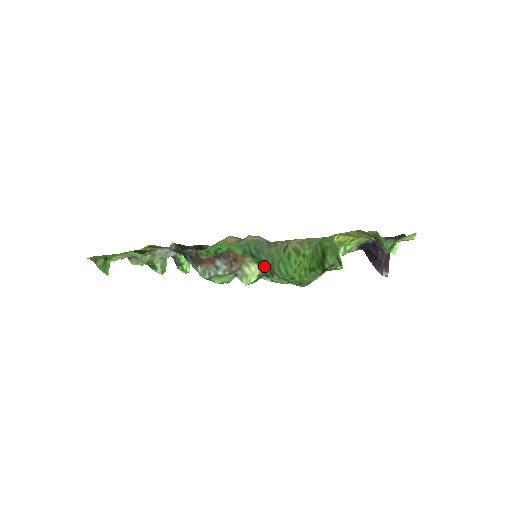
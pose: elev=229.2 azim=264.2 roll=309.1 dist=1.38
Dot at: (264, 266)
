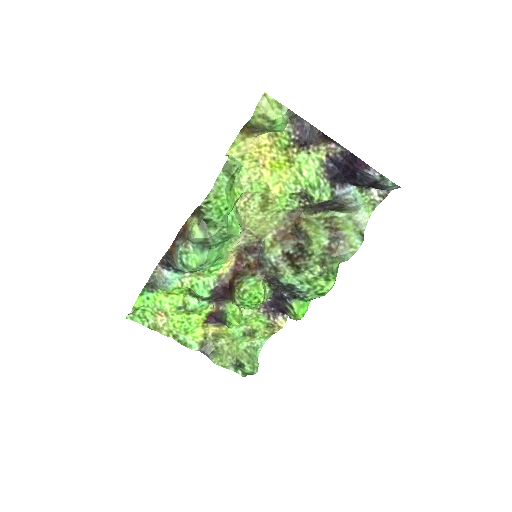
Dot at: (196, 213)
